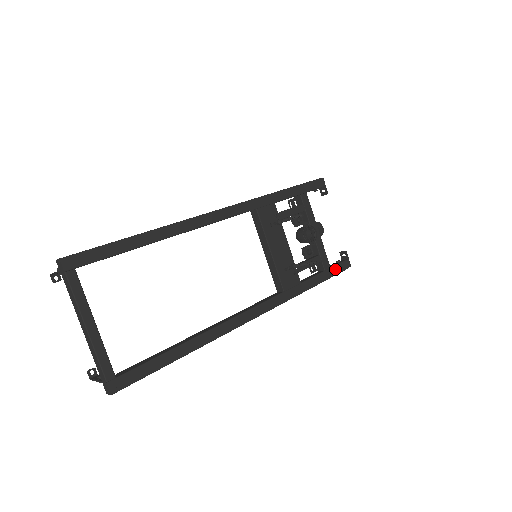
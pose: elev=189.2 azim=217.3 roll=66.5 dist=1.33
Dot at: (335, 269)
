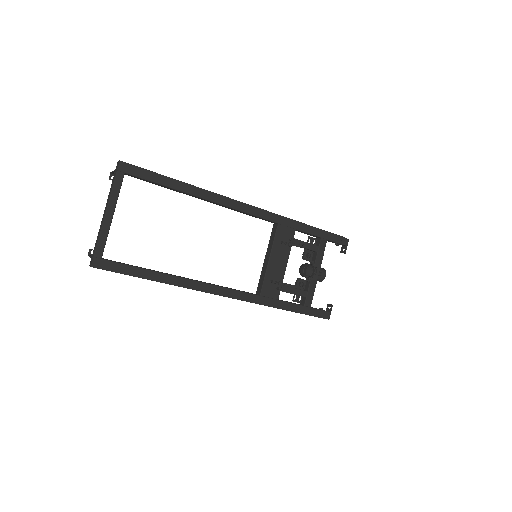
Dot at: (314, 311)
